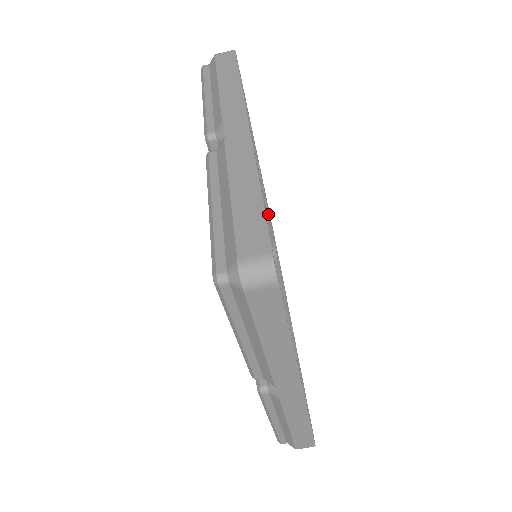
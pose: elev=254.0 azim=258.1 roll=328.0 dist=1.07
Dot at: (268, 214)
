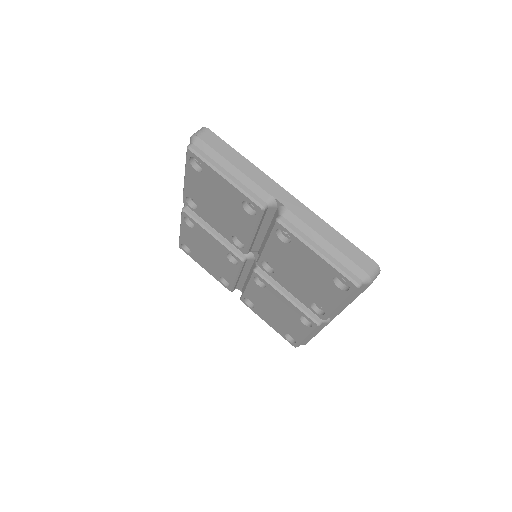
Dot at: occluded
